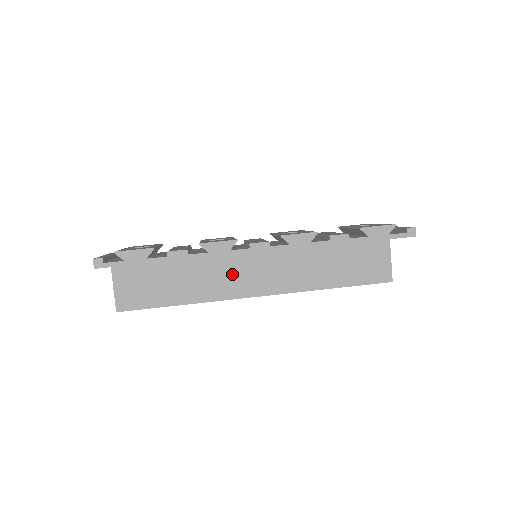
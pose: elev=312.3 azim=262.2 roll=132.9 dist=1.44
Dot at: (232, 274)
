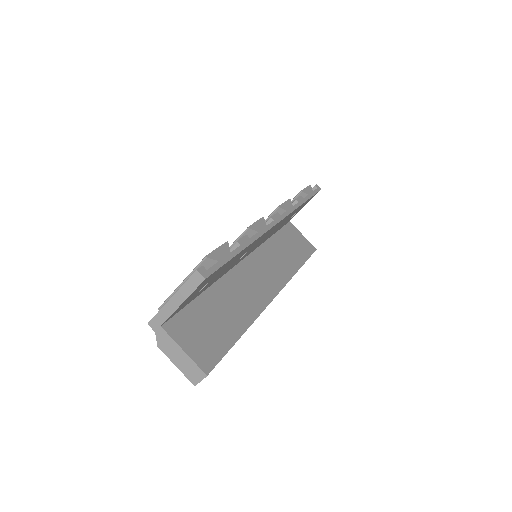
Dot at: (249, 286)
